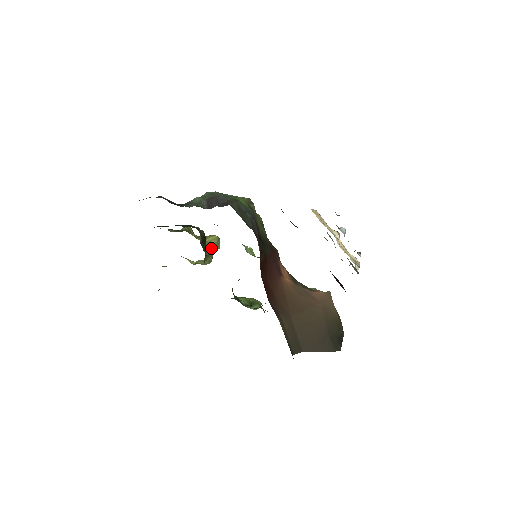
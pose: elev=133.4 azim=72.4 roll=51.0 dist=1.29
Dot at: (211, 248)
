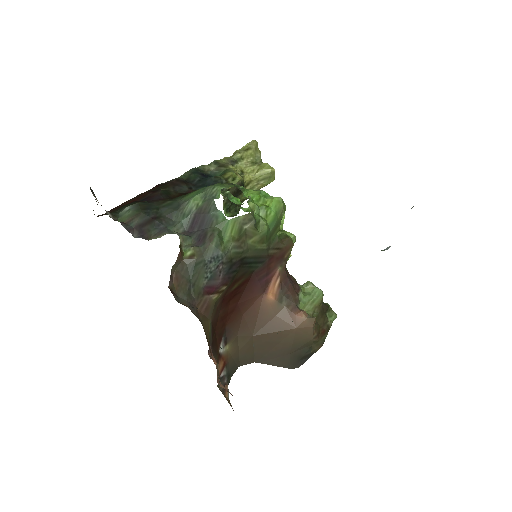
Dot at: (260, 183)
